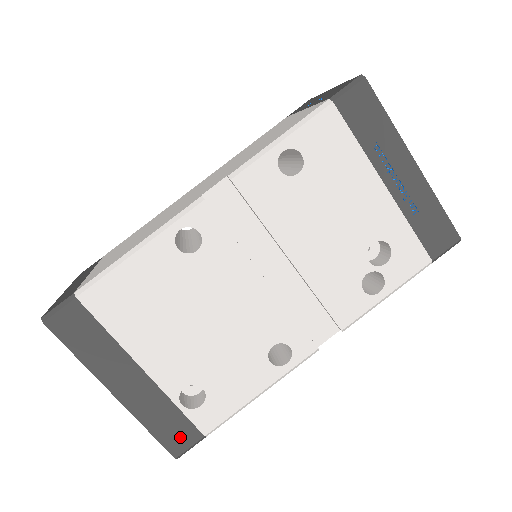
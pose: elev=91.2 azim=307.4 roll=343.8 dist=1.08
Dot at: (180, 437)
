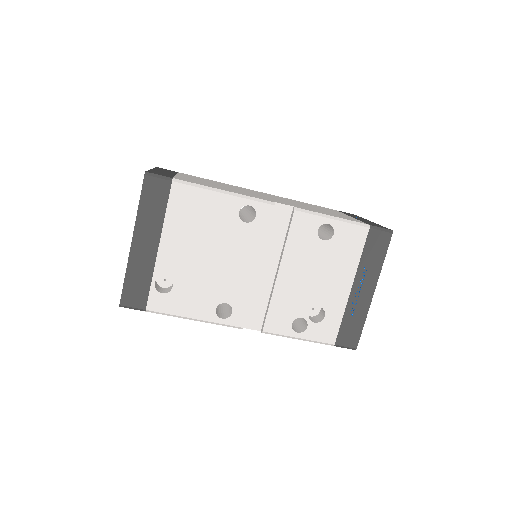
Dot at: (135, 297)
